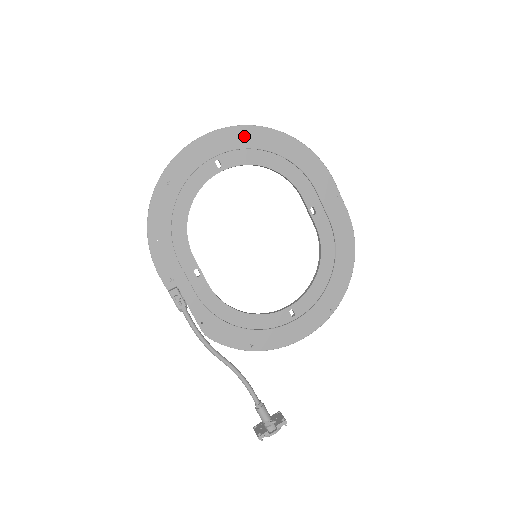
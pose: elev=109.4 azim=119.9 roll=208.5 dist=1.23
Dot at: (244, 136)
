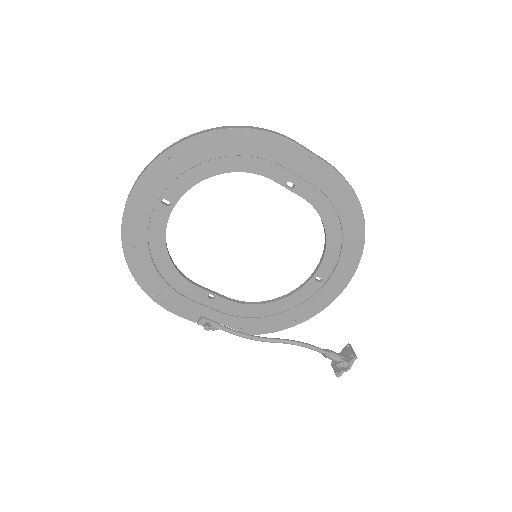
Dot at: (172, 163)
